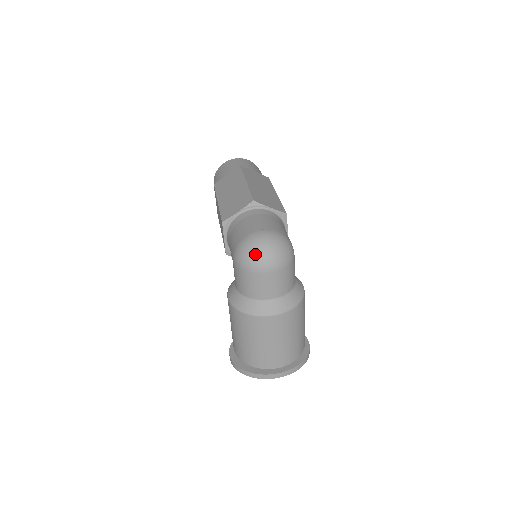
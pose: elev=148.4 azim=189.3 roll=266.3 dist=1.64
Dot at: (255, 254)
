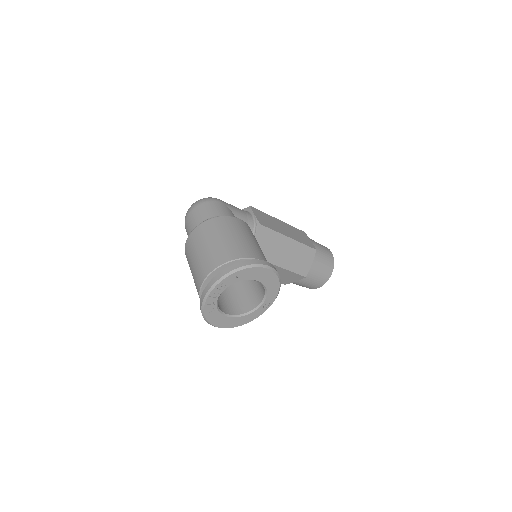
Dot at: occluded
